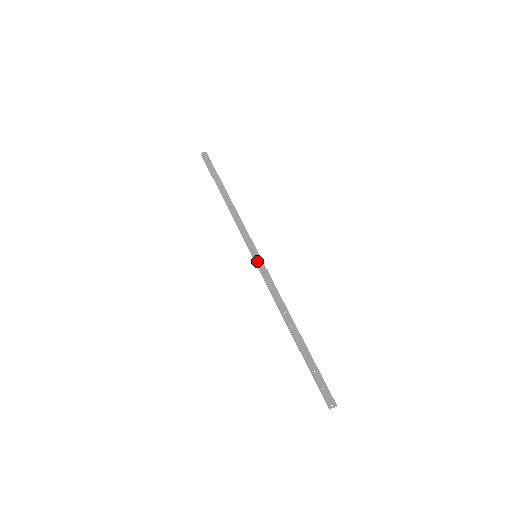
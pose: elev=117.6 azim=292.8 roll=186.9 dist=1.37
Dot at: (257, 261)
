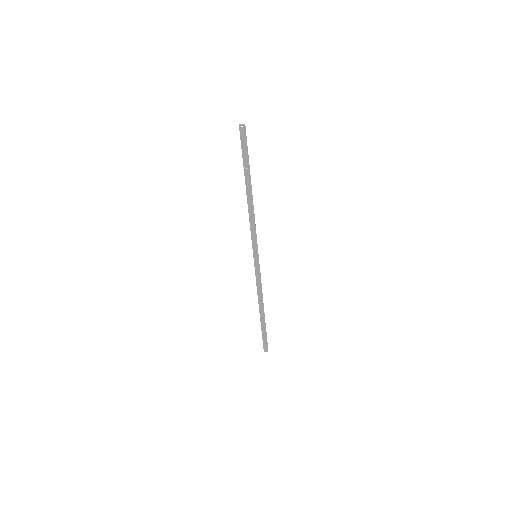
Dot at: (255, 262)
